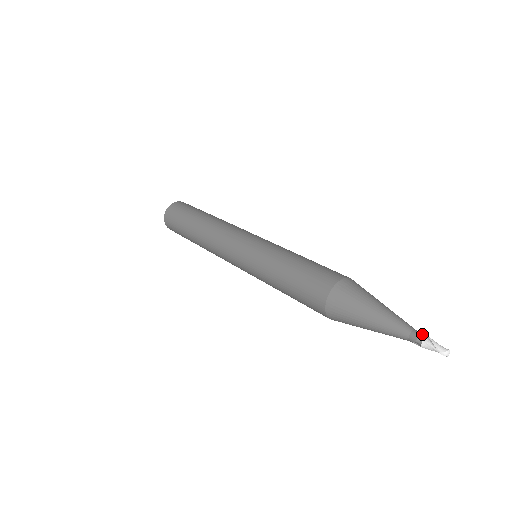
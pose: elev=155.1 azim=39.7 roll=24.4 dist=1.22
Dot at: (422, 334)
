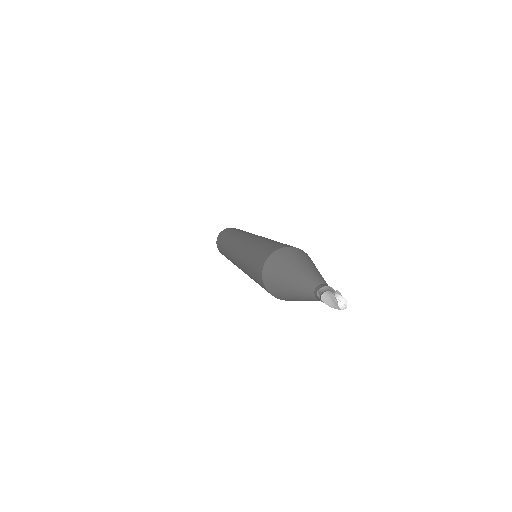
Dot at: occluded
